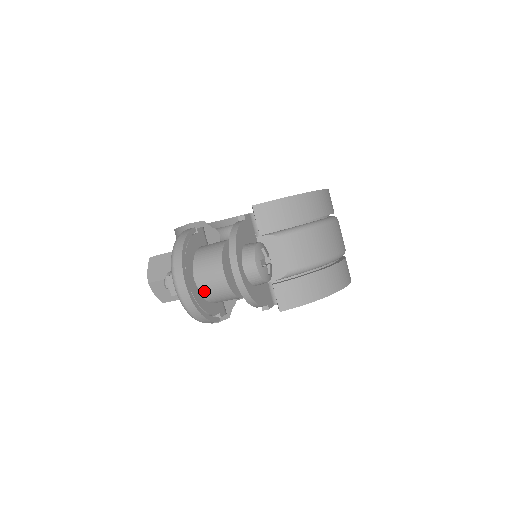
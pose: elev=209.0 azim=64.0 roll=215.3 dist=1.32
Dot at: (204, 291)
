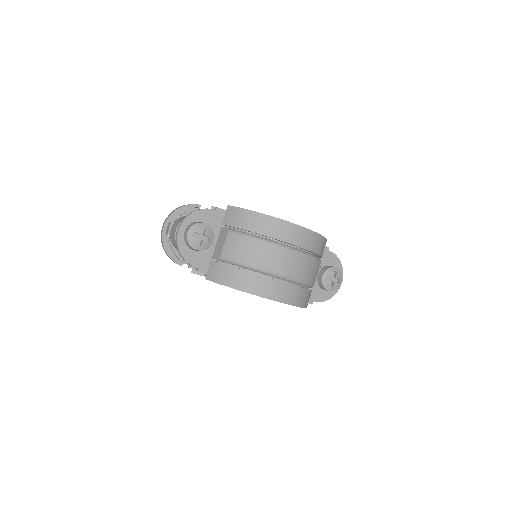
Dot at: (171, 237)
